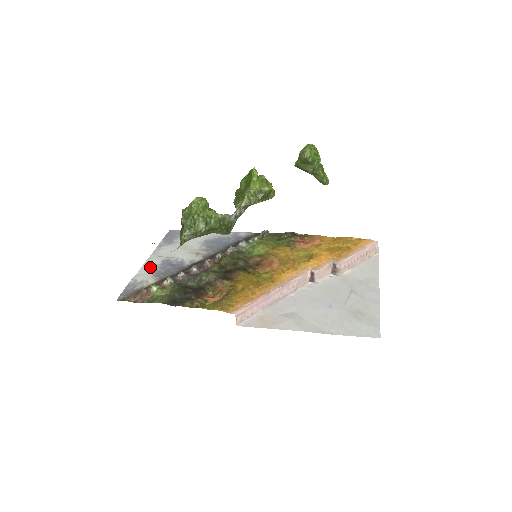
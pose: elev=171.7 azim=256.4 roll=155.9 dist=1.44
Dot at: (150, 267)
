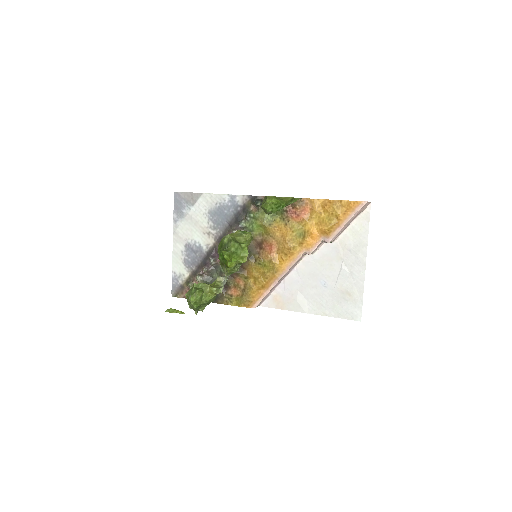
Dot at: (179, 255)
